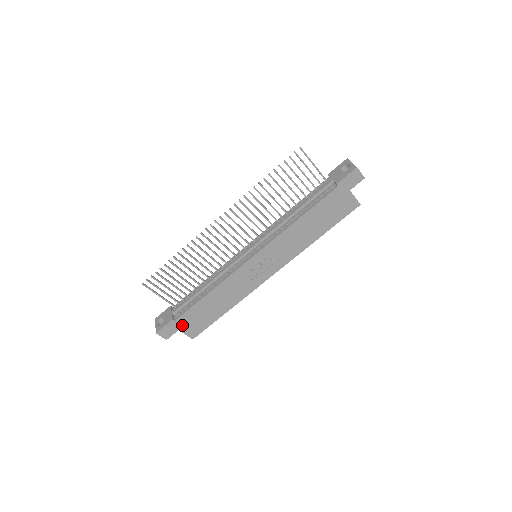
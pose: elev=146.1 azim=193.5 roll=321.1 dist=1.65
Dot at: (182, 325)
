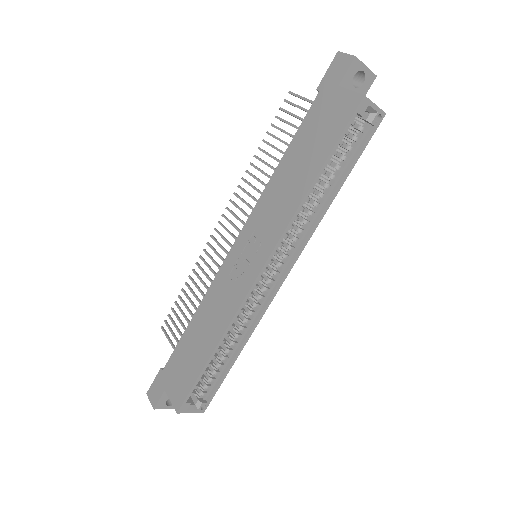
Dot at: (169, 380)
